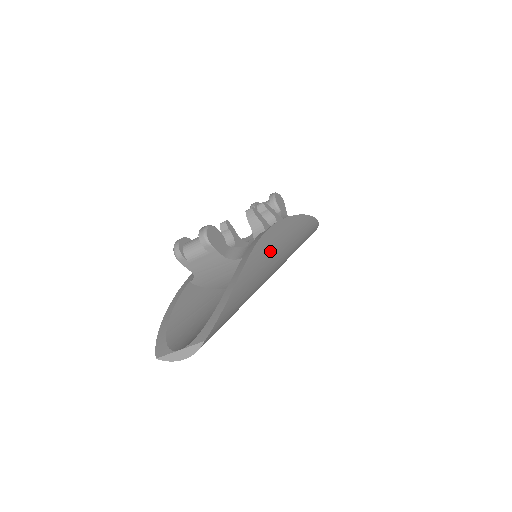
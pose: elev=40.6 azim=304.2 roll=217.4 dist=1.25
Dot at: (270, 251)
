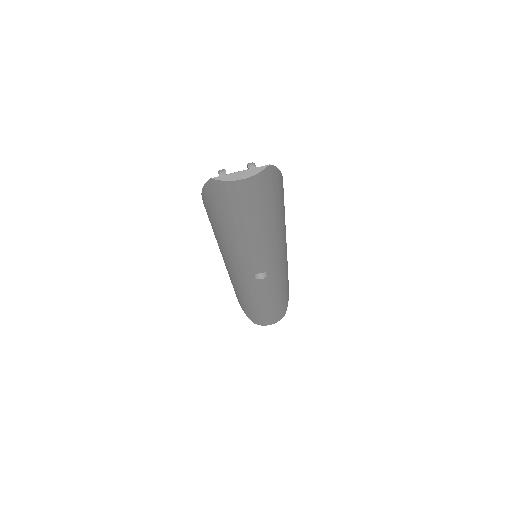
Dot at: (285, 226)
